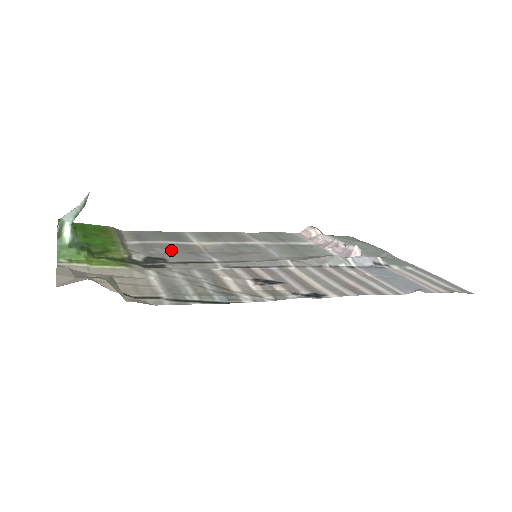
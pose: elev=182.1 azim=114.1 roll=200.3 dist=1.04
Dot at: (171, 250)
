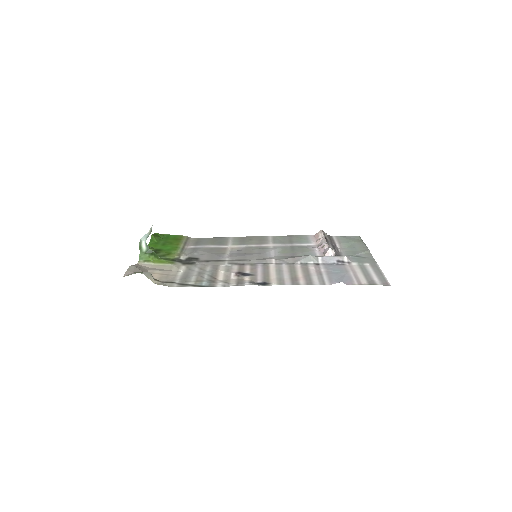
Dot at: (207, 252)
